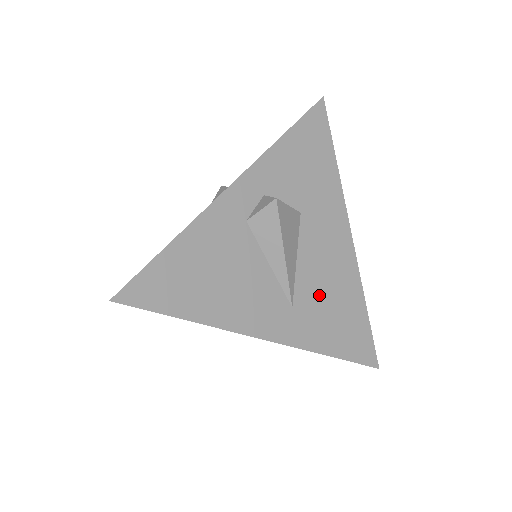
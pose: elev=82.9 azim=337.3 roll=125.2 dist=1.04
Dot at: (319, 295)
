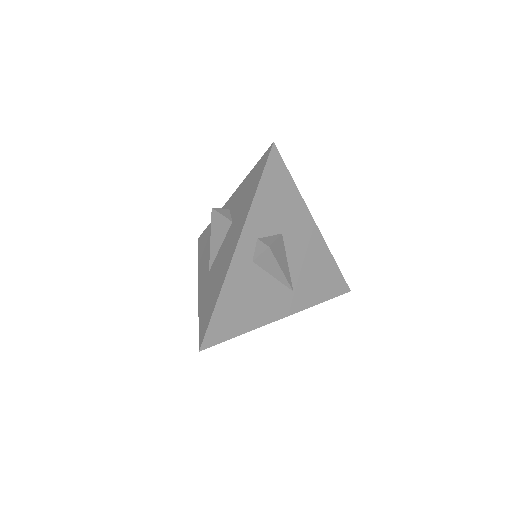
Dot at: (306, 274)
